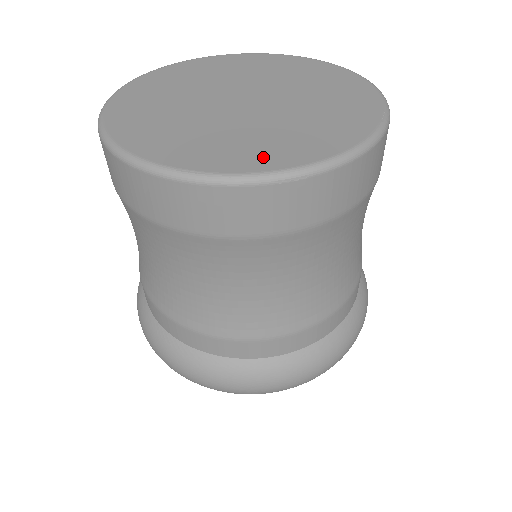
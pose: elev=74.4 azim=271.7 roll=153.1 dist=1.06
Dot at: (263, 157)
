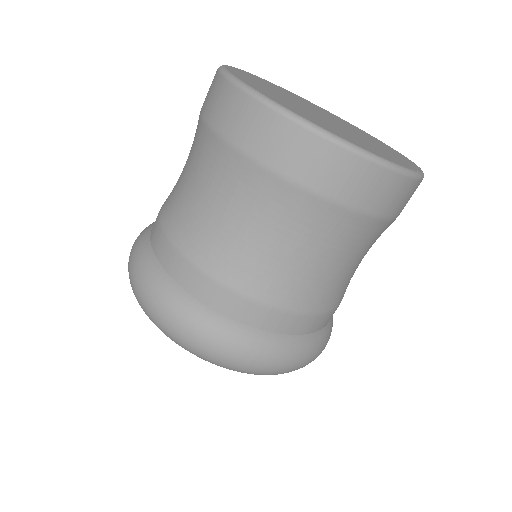
Dot at: (312, 119)
